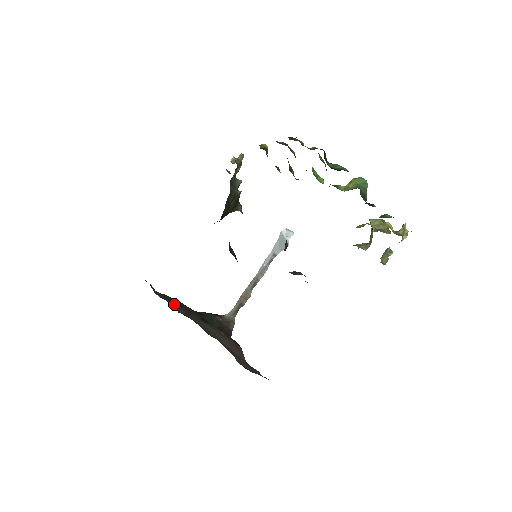
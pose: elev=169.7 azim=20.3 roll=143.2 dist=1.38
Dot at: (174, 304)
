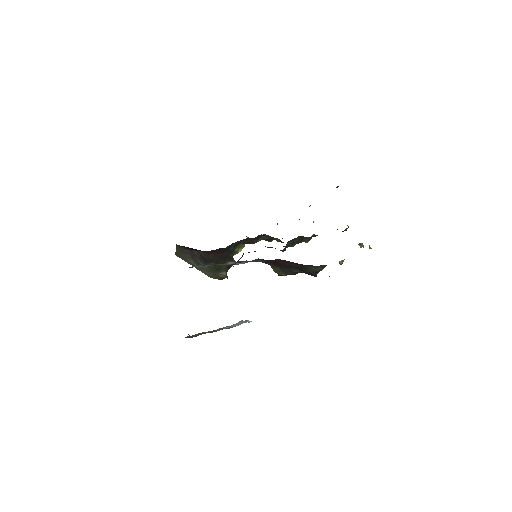
Dot at: occluded
